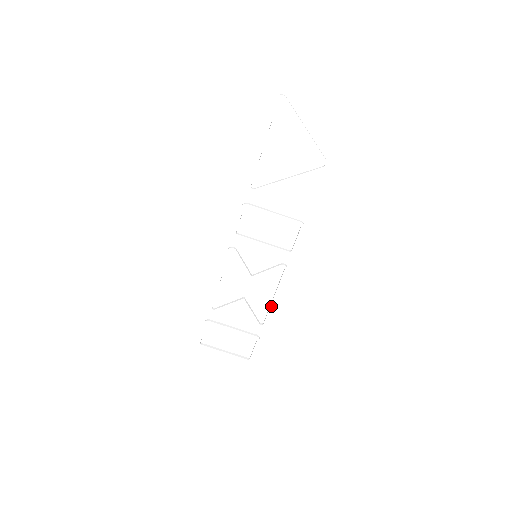
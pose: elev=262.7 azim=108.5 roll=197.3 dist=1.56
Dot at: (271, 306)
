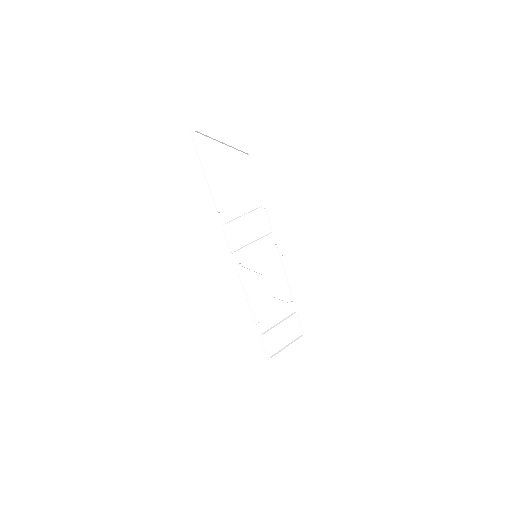
Dot at: (289, 282)
